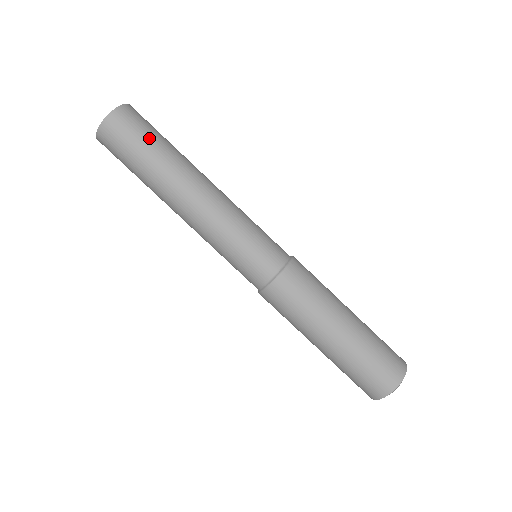
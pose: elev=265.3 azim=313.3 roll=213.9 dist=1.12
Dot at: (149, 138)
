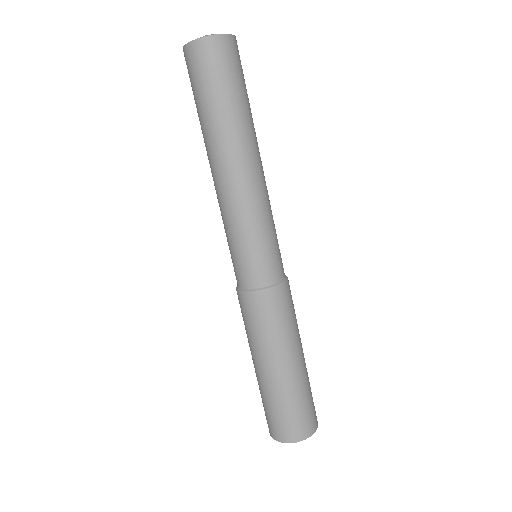
Dot at: (220, 88)
